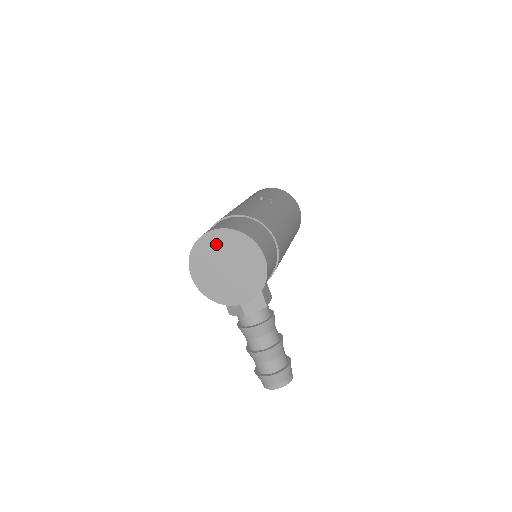
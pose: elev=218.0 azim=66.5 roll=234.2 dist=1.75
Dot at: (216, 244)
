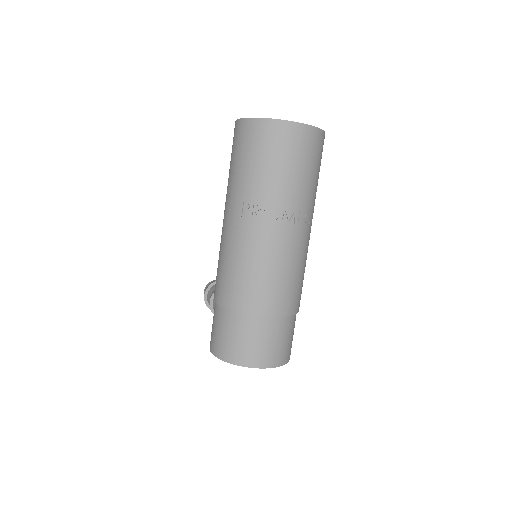
Dot at: occluded
